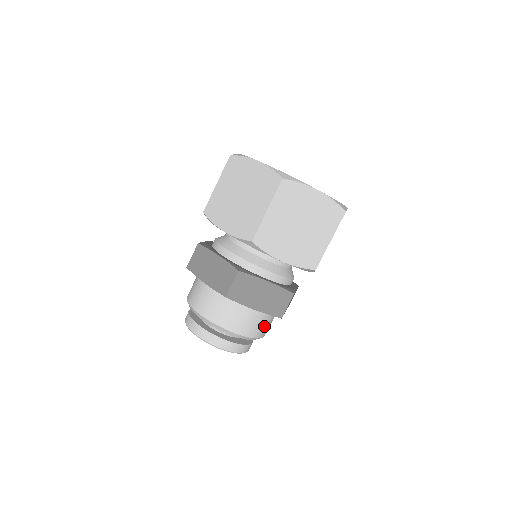
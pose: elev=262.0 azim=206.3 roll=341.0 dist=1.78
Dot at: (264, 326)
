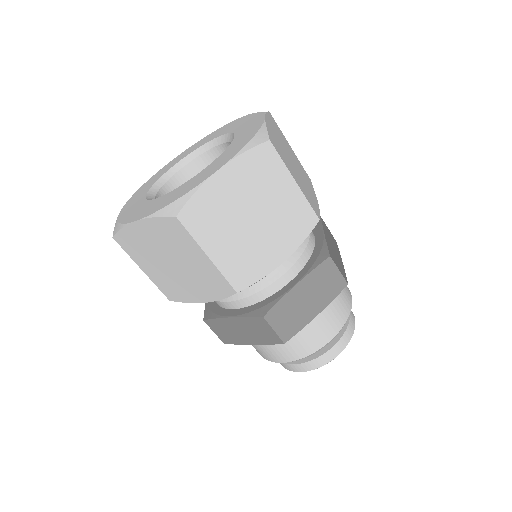
Dot at: (302, 342)
